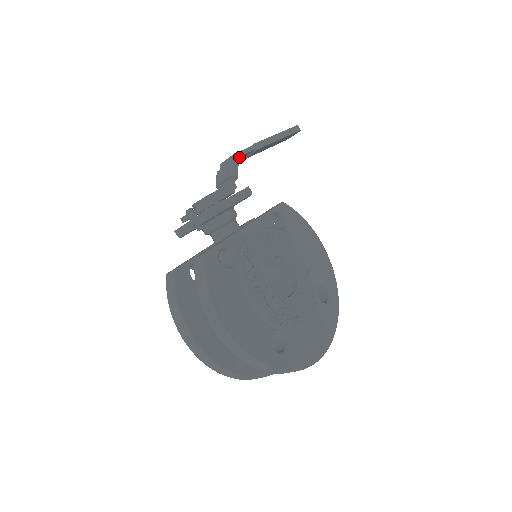
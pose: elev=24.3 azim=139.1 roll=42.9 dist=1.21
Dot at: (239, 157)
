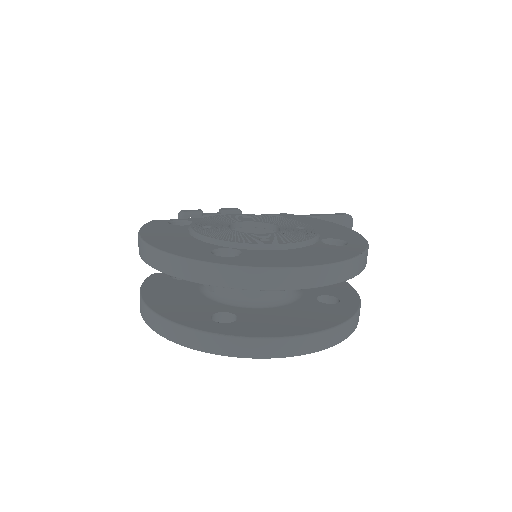
Dot at: occluded
